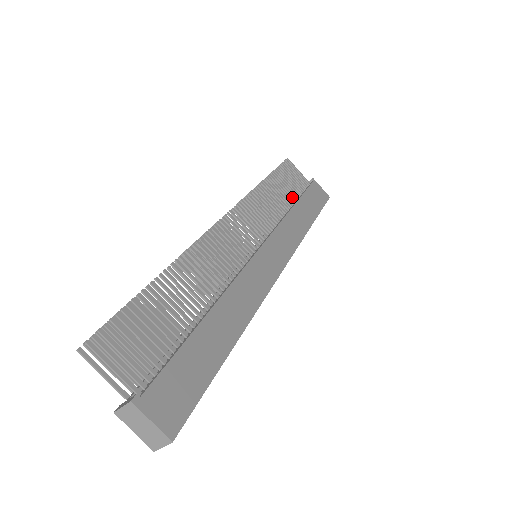
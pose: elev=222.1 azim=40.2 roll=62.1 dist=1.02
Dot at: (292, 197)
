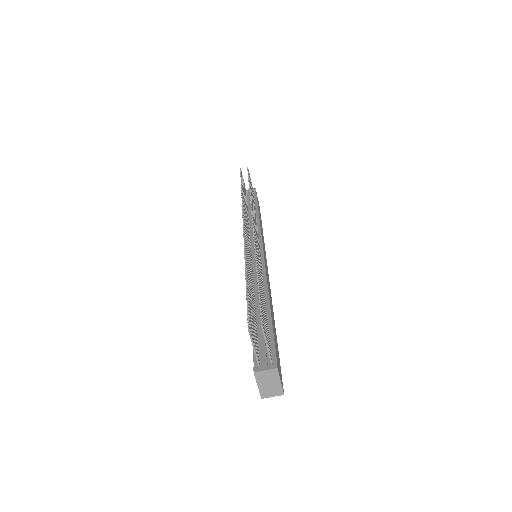
Dot at: (254, 205)
